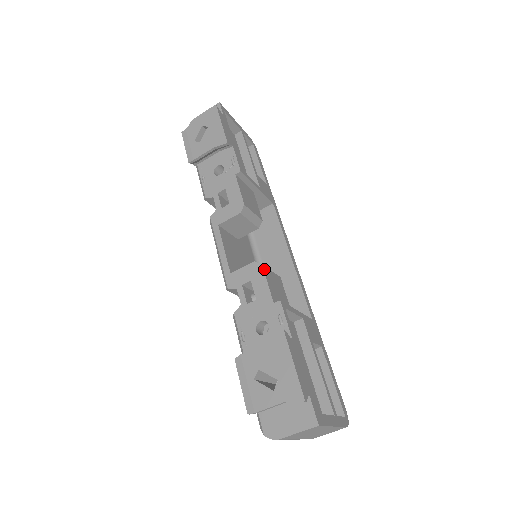
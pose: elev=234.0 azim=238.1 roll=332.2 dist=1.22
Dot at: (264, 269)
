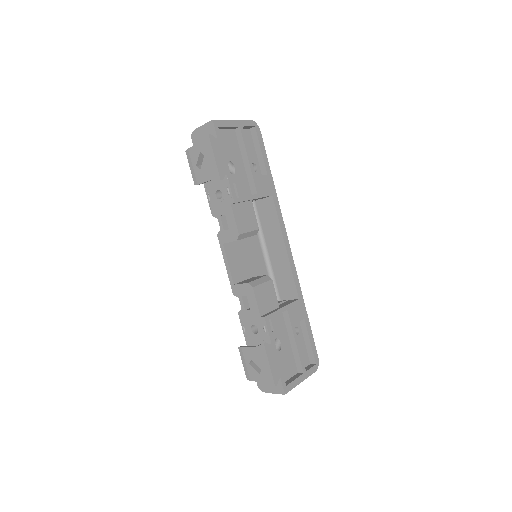
Dot at: (254, 290)
